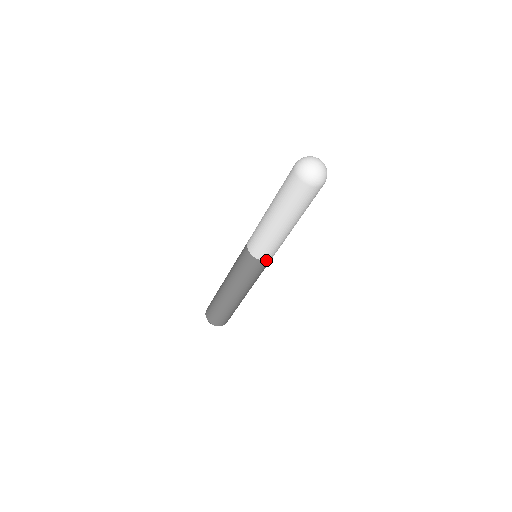
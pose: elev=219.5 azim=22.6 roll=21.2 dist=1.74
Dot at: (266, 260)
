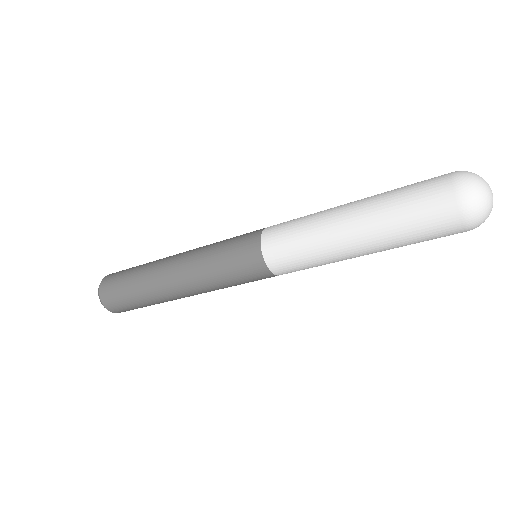
Dot at: occluded
